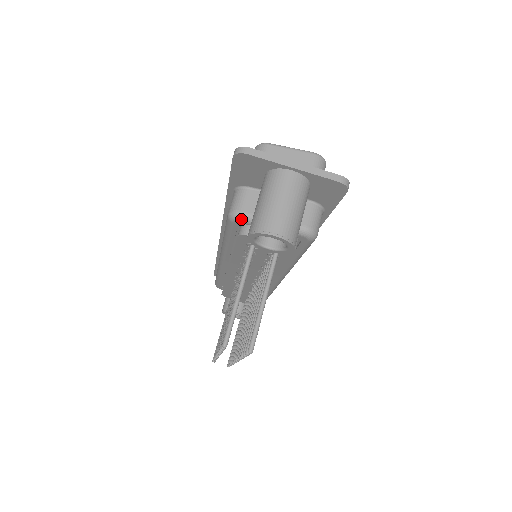
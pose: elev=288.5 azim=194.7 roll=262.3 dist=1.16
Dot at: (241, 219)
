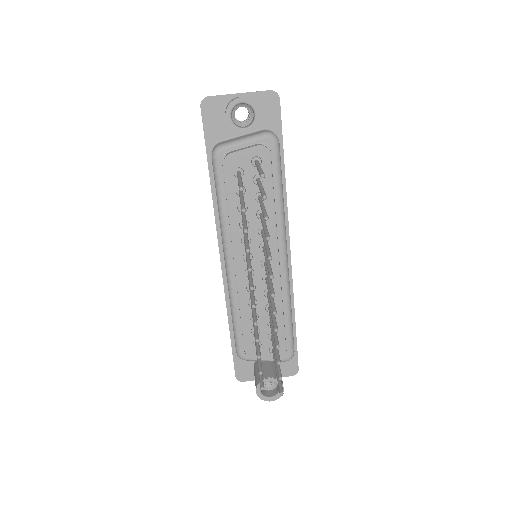
Dot at: (221, 148)
